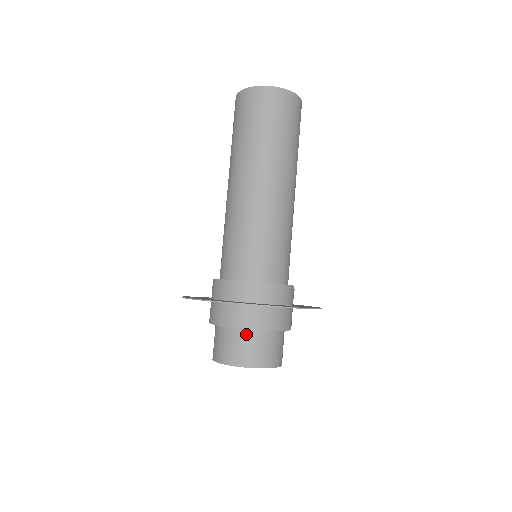
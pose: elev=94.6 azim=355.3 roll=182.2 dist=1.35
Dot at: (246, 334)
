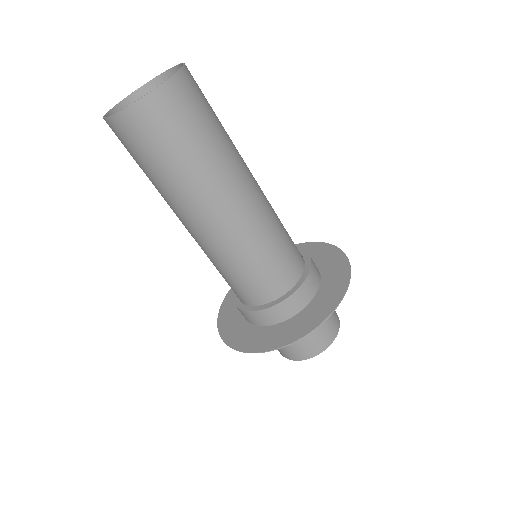
Dot at: occluded
